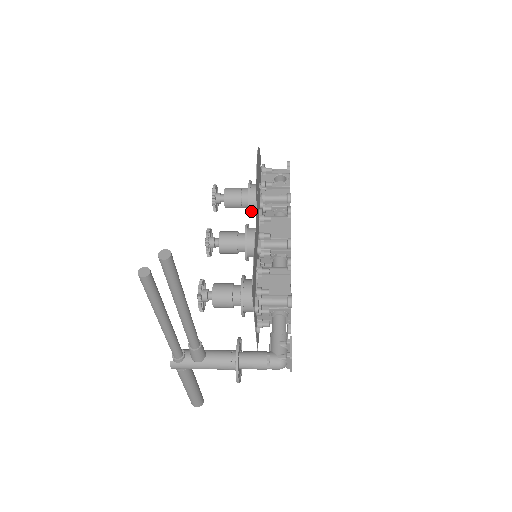
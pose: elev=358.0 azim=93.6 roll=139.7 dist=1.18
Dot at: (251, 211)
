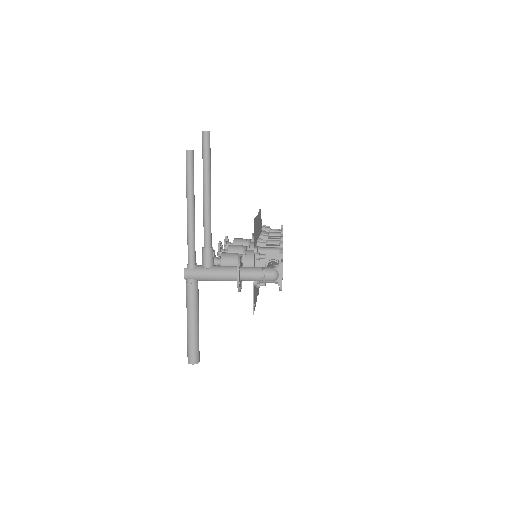
Dot at: occluded
